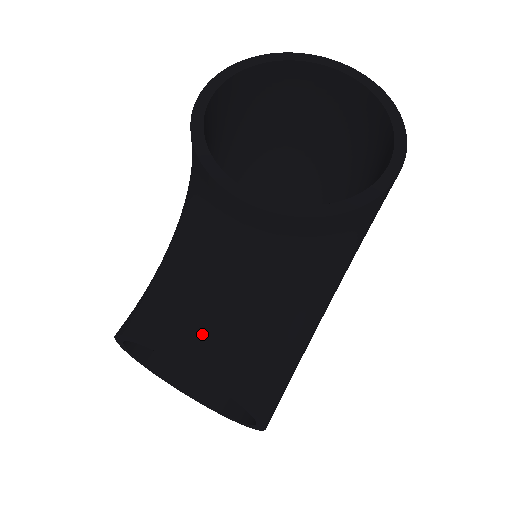
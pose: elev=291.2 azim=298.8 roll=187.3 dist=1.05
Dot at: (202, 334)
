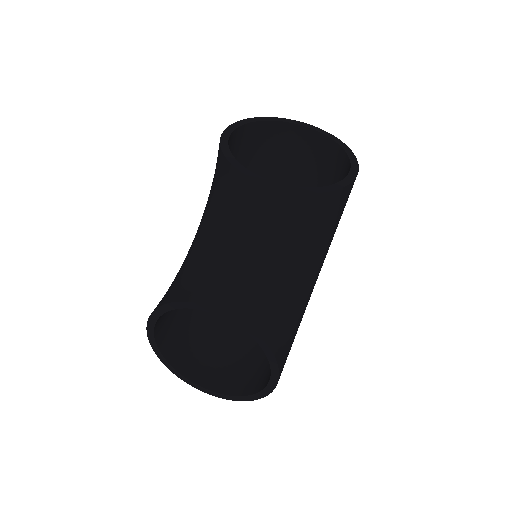
Dot at: (231, 292)
